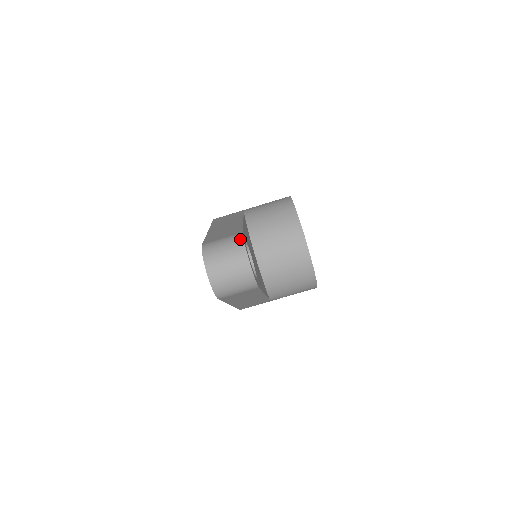
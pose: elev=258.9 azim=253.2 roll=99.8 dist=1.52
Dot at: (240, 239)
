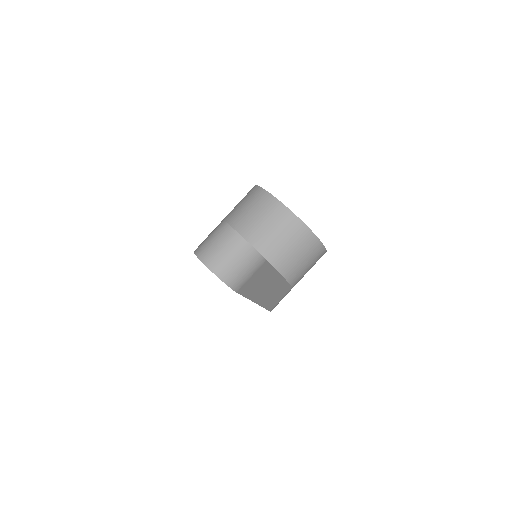
Dot at: (224, 225)
